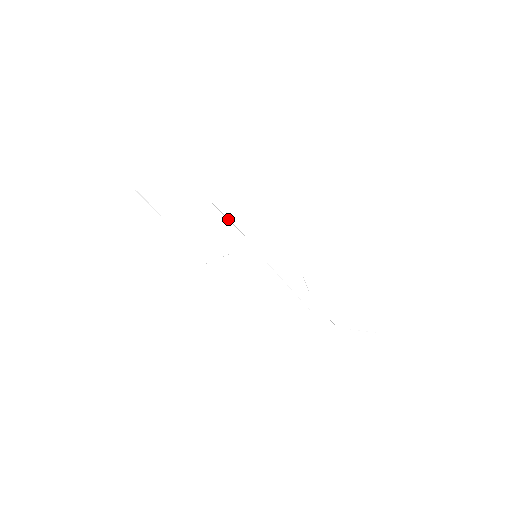
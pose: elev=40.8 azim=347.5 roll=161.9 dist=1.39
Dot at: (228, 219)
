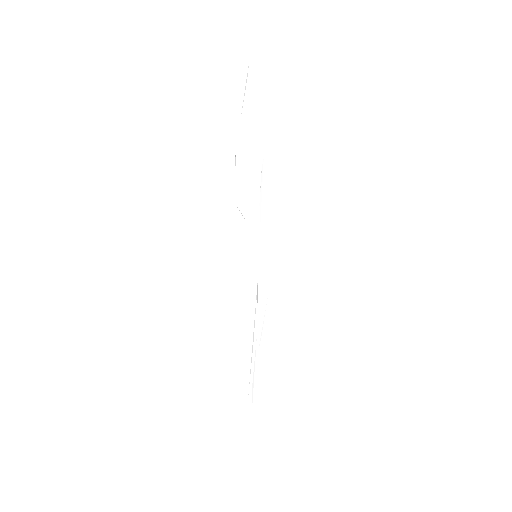
Dot at: occluded
